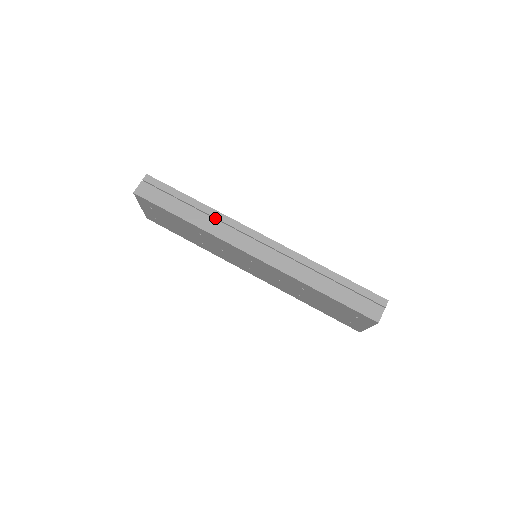
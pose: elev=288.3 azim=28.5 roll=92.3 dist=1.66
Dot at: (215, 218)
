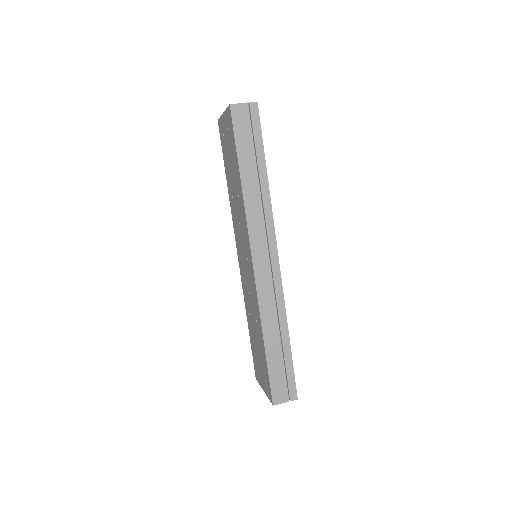
Dot at: (263, 202)
